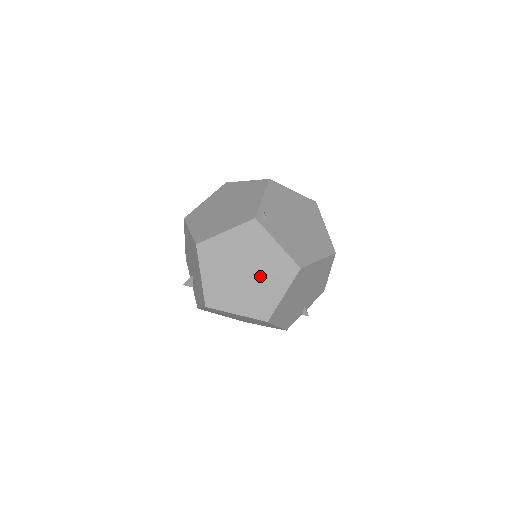
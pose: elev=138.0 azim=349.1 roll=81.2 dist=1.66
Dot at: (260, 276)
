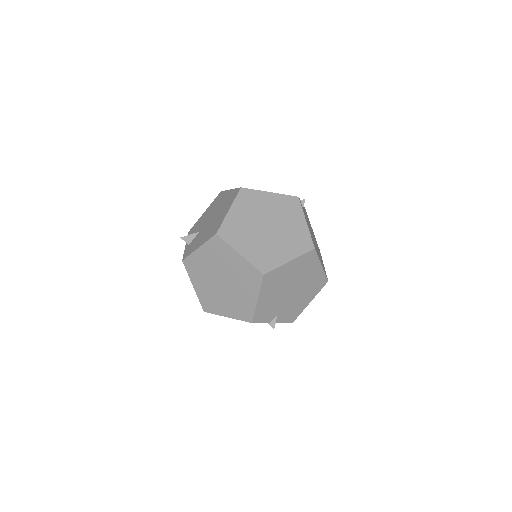
Dot at: (279, 236)
